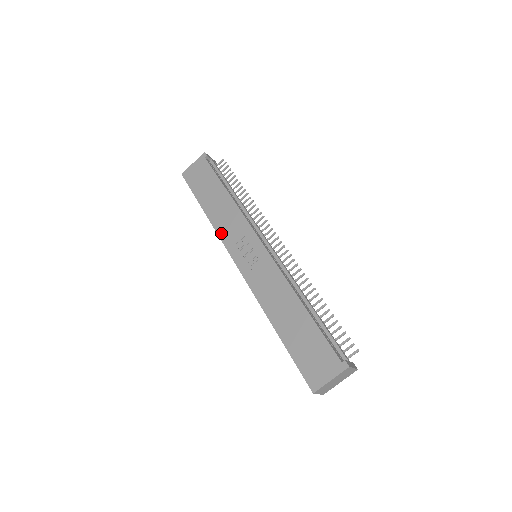
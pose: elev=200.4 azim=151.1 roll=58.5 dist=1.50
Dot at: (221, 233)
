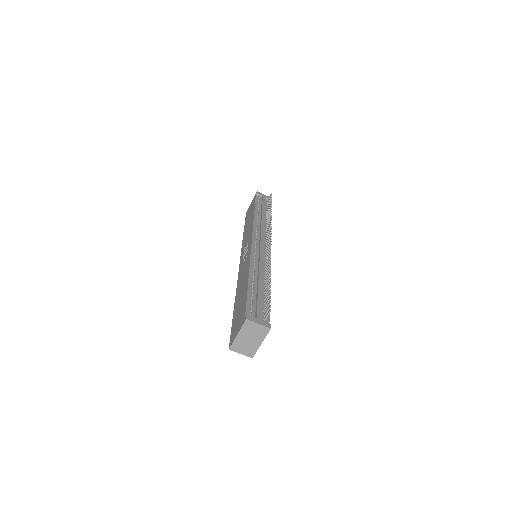
Dot at: (243, 245)
